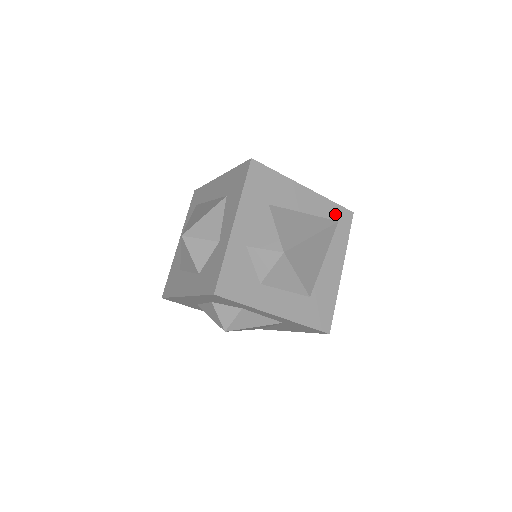
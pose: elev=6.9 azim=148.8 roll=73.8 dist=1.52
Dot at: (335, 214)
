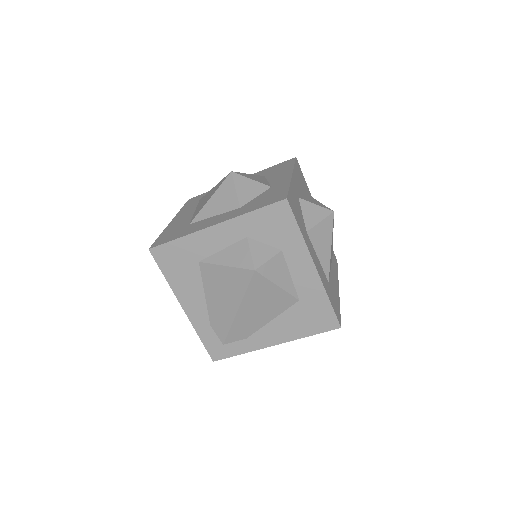
Dot at: occluded
